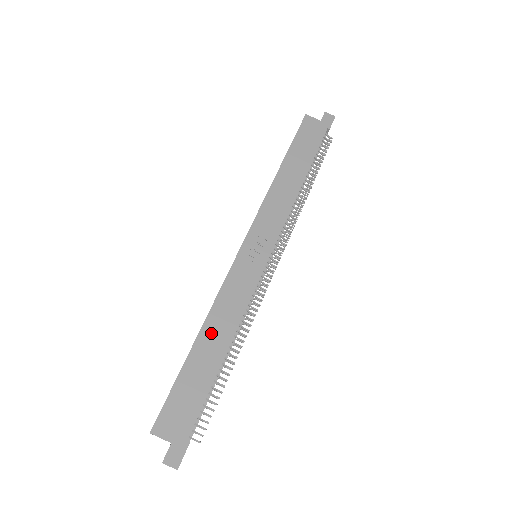
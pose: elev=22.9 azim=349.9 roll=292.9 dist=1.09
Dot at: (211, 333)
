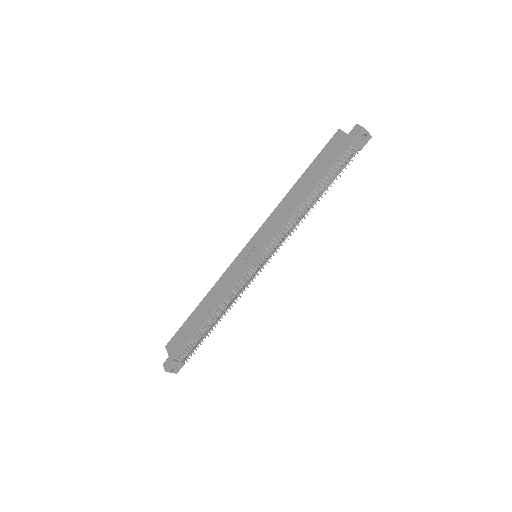
Dot at: (207, 302)
